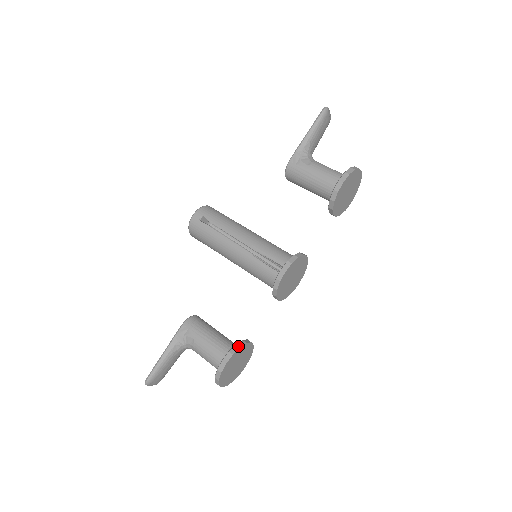
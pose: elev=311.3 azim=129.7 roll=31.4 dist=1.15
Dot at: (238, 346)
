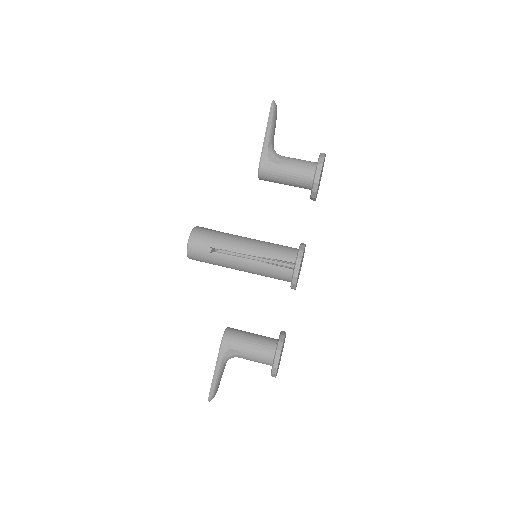
Dot at: (281, 342)
